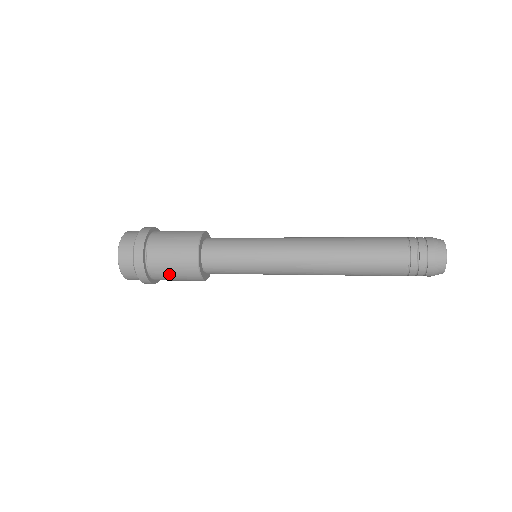
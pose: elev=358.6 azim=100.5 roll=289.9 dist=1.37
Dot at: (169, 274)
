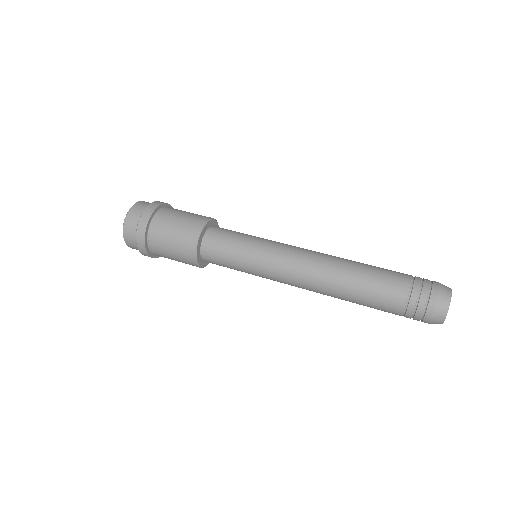
Dot at: occluded
